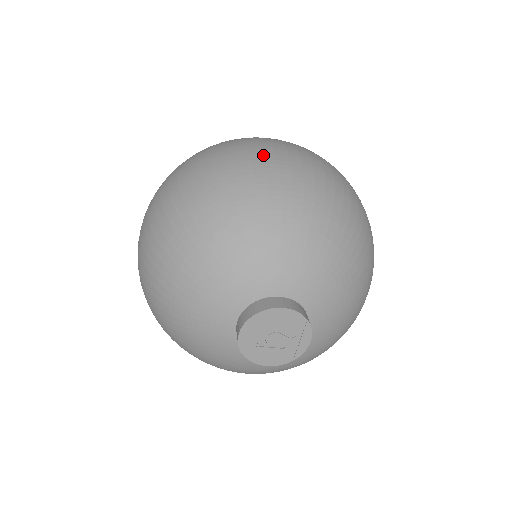
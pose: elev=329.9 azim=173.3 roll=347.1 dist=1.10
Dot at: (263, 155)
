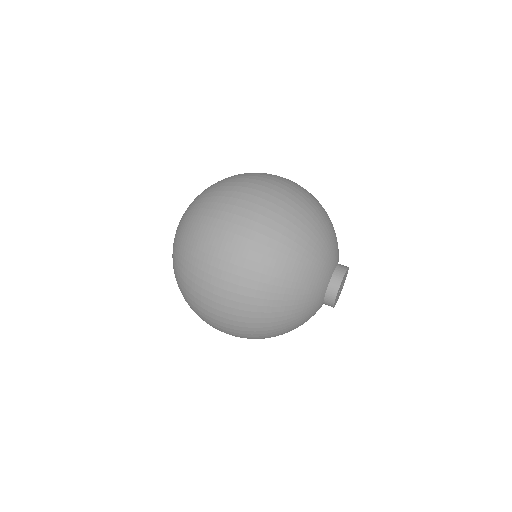
Dot at: occluded
